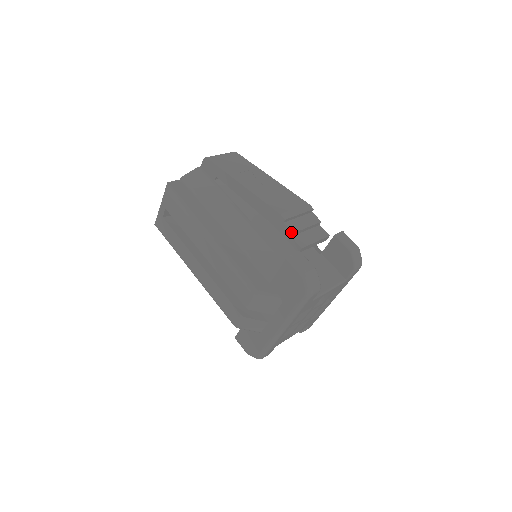
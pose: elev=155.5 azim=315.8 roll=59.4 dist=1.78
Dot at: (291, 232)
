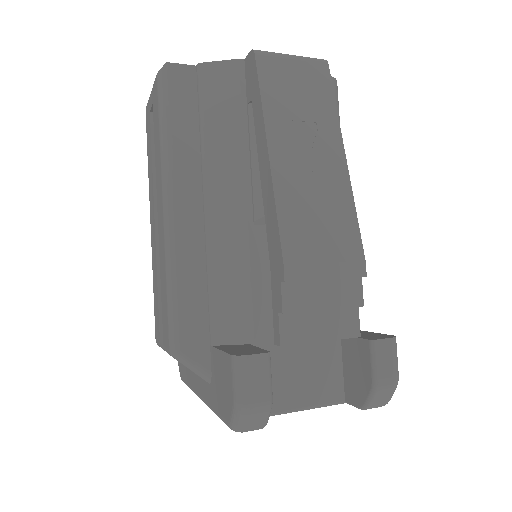
Dot at: (281, 308)
